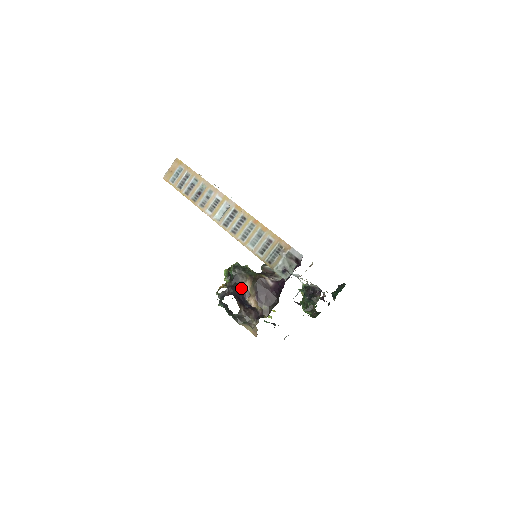
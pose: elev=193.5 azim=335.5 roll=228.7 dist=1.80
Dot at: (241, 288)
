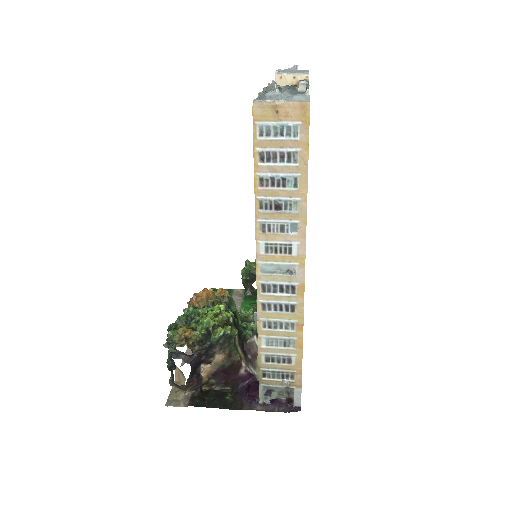
Dot at: (207, 357)
